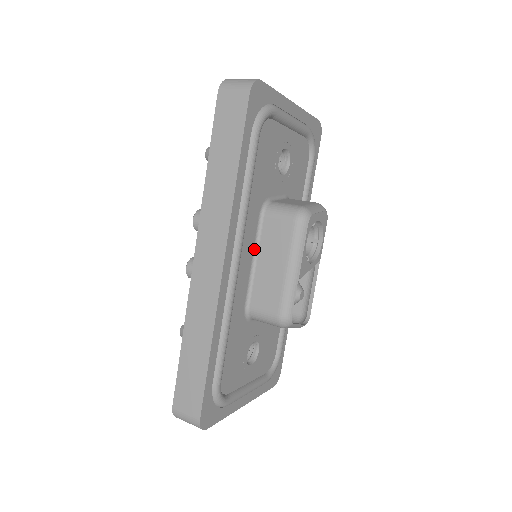
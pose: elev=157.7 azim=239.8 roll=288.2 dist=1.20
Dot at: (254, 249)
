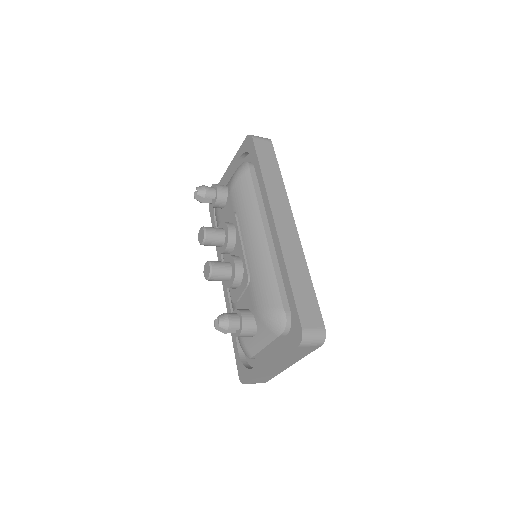
Dot at: occluded
